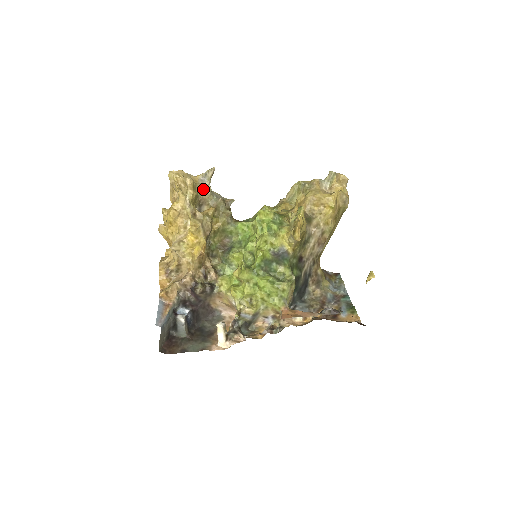
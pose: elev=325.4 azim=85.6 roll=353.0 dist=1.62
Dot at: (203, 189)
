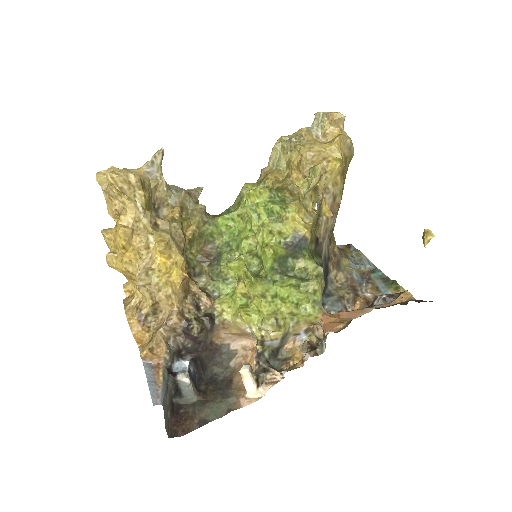
Dot at: (155, 185)
